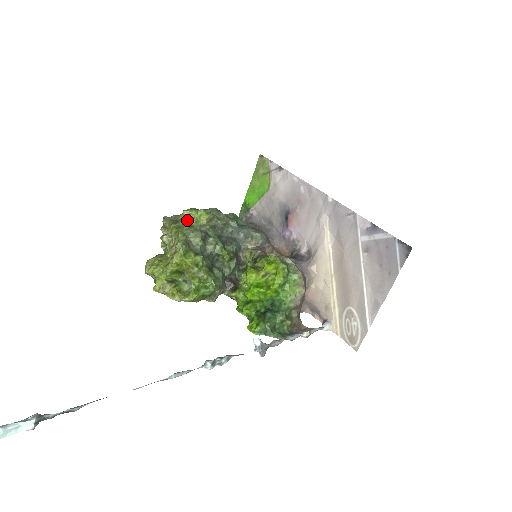
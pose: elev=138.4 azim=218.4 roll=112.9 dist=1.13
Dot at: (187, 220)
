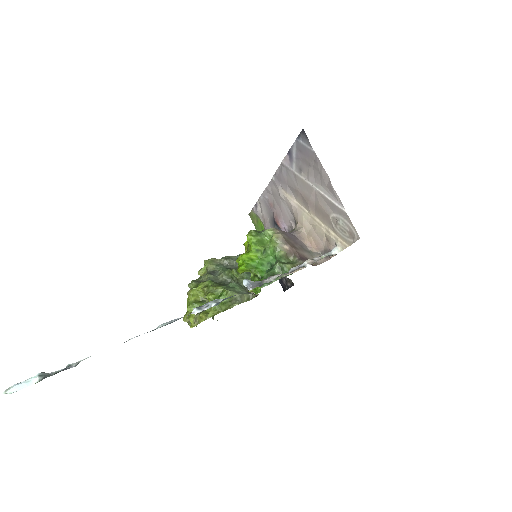
Dot at: occluded
